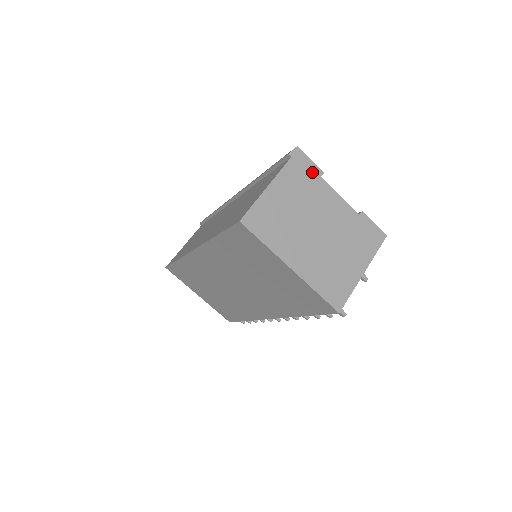
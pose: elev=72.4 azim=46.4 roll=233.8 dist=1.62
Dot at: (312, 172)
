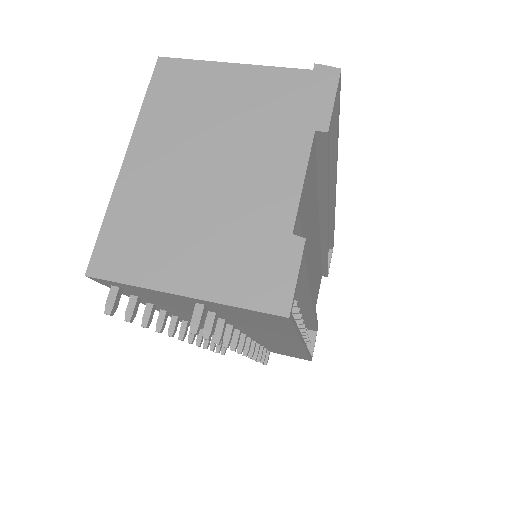
Dot at: (312, 112)
